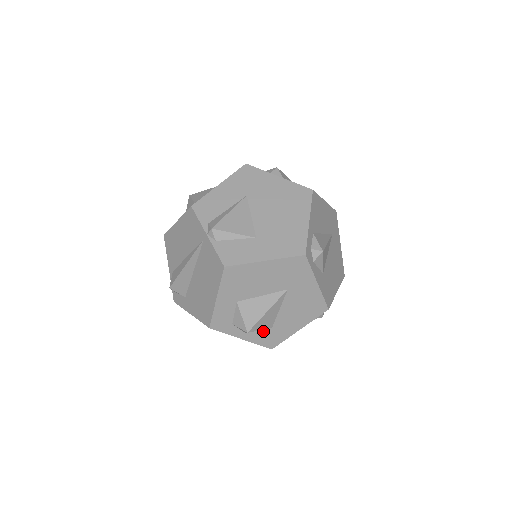
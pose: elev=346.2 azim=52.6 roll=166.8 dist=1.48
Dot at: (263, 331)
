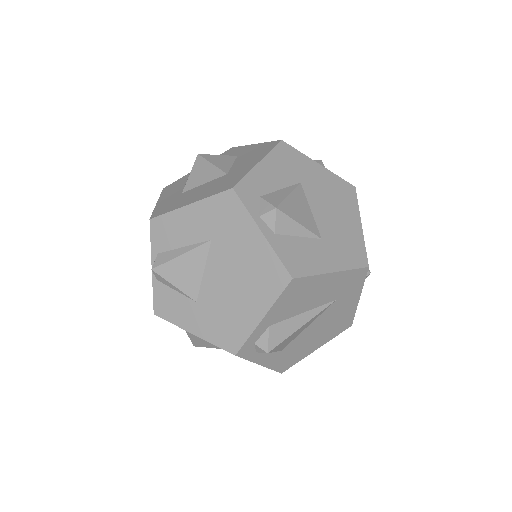
Dot at: occluded
